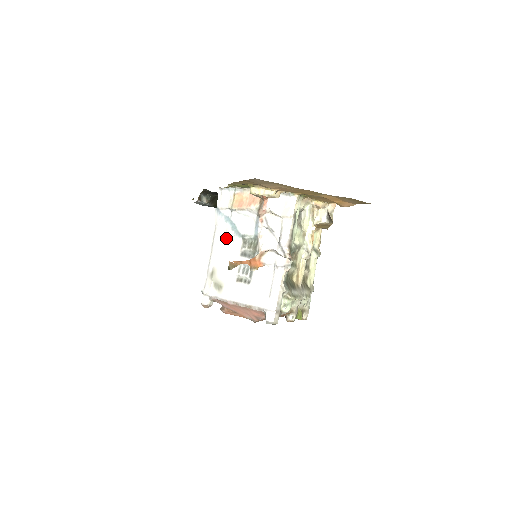
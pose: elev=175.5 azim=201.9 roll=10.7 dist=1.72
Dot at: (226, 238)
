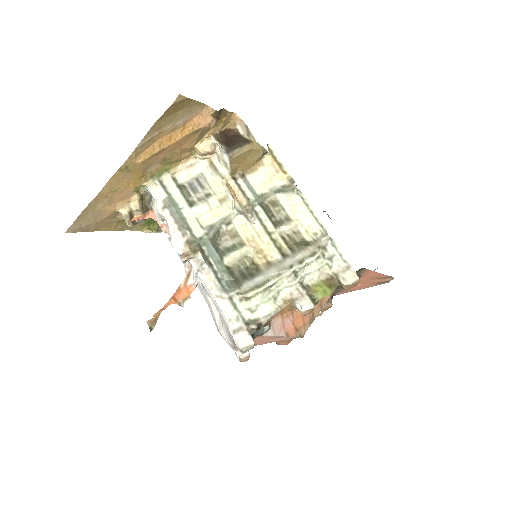
Dot at: occluded
